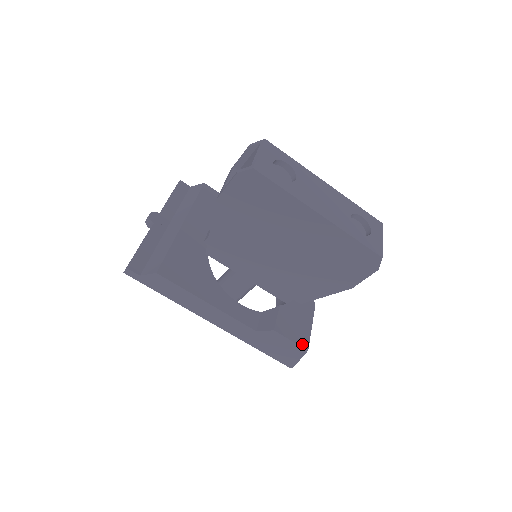
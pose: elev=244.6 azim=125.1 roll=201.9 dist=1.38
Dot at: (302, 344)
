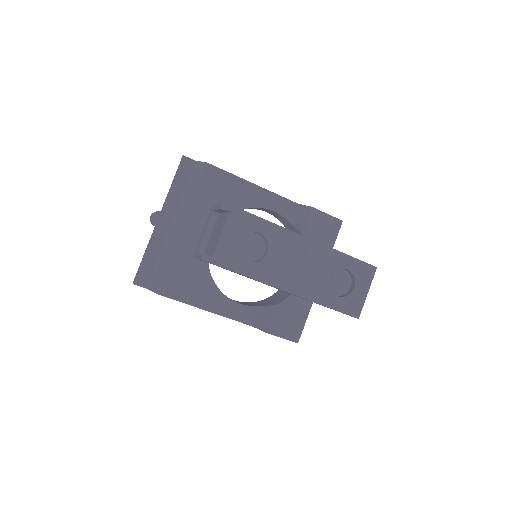
Dot at: (293, 339)
